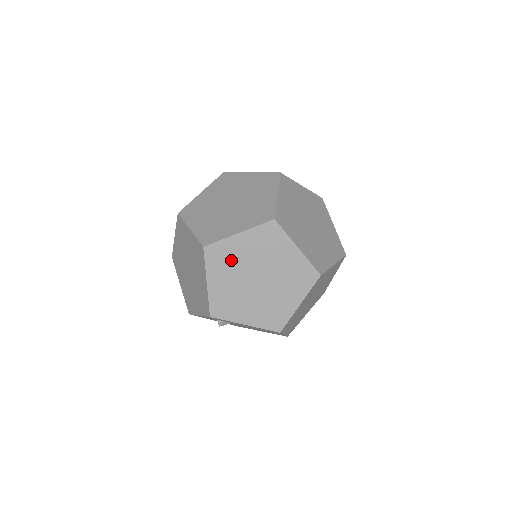
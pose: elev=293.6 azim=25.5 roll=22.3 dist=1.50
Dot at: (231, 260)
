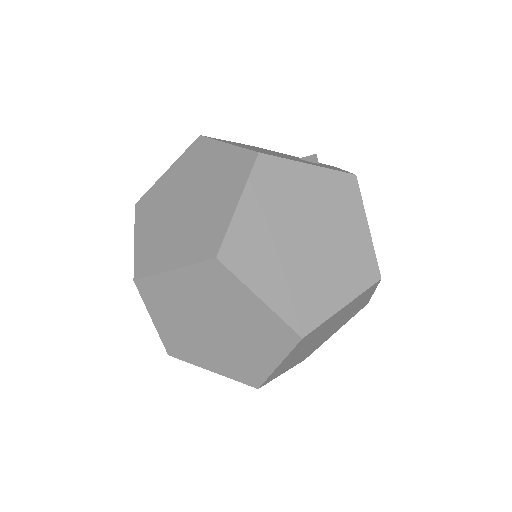
Dot at: (173, 300)
